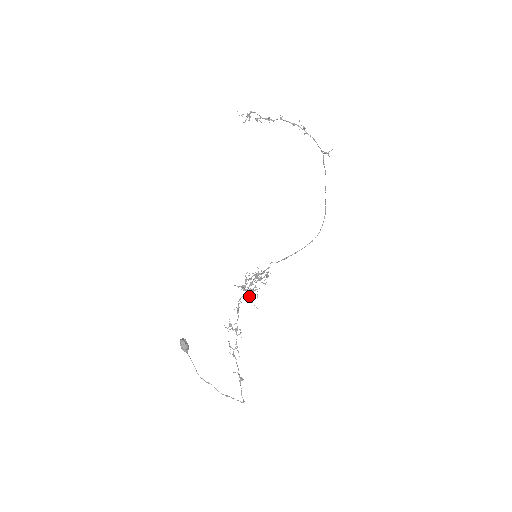
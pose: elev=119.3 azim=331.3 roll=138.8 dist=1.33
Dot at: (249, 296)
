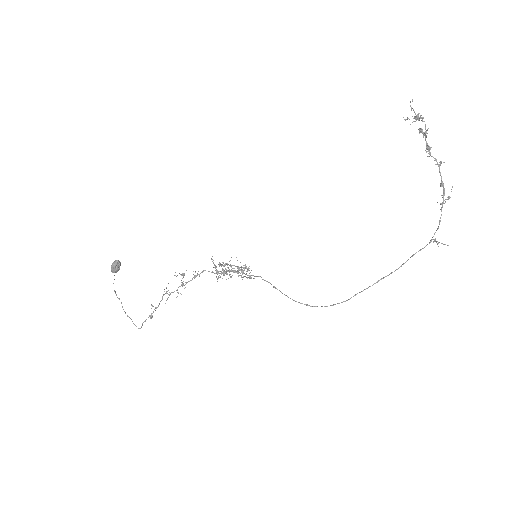
Dot at: occluded
